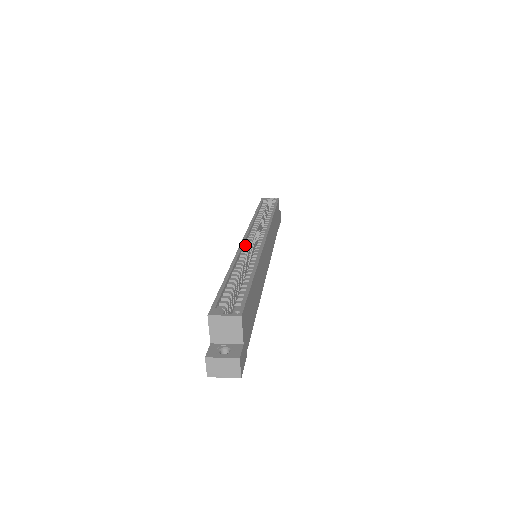
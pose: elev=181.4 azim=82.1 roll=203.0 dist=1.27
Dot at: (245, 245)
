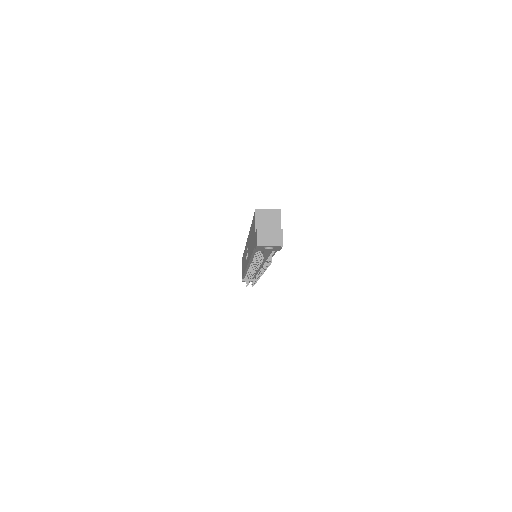
Dot at: occluded
